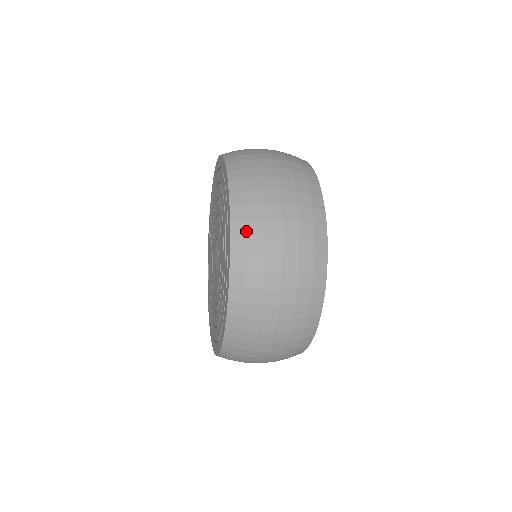
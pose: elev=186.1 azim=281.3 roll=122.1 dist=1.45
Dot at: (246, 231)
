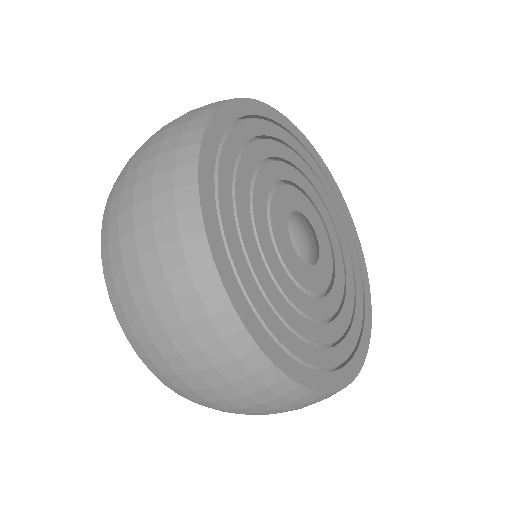
Dot at: (107, 240)
